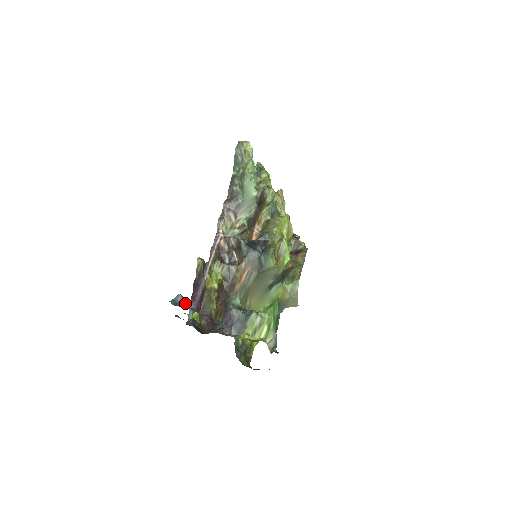
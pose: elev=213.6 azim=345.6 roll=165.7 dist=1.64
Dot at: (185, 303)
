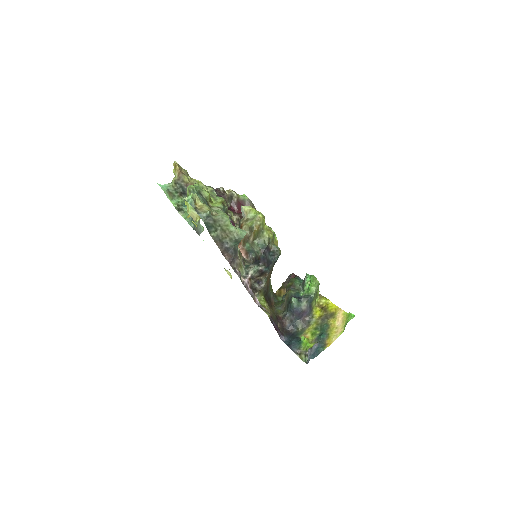
Dot at: (315, 349)
